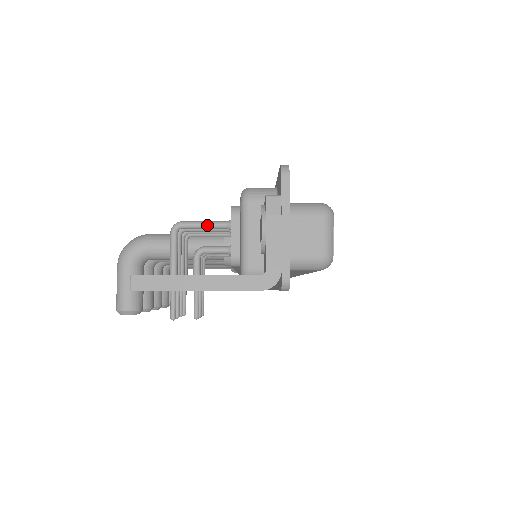
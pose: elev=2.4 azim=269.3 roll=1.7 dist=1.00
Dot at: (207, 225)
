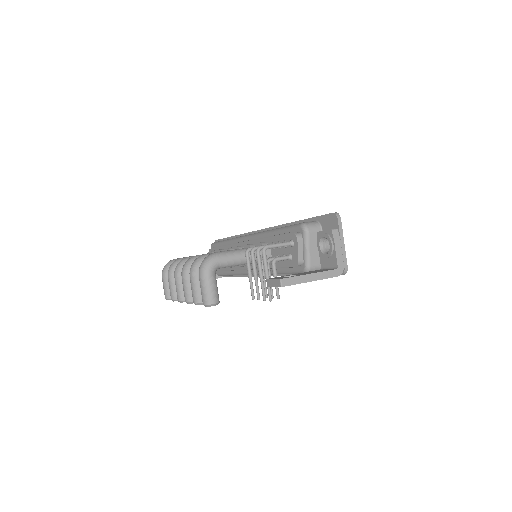
Dot at: (281, 245)
